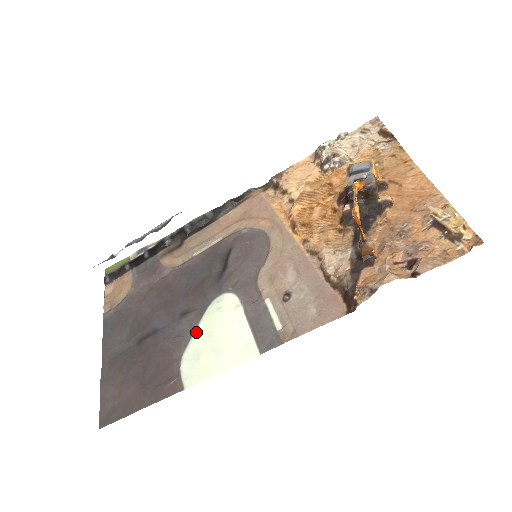
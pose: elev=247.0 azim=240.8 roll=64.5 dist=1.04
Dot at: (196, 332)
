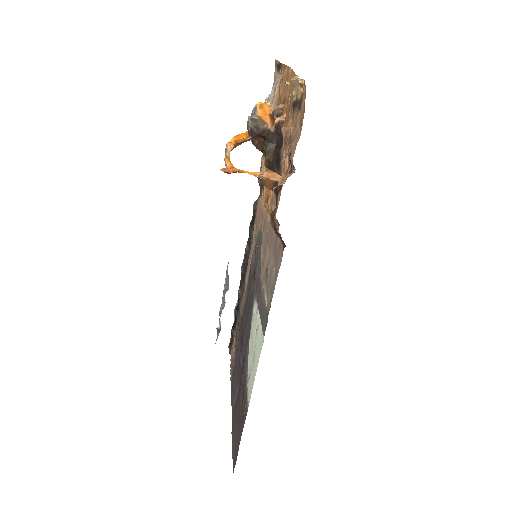
Dot at: (248, 352)
